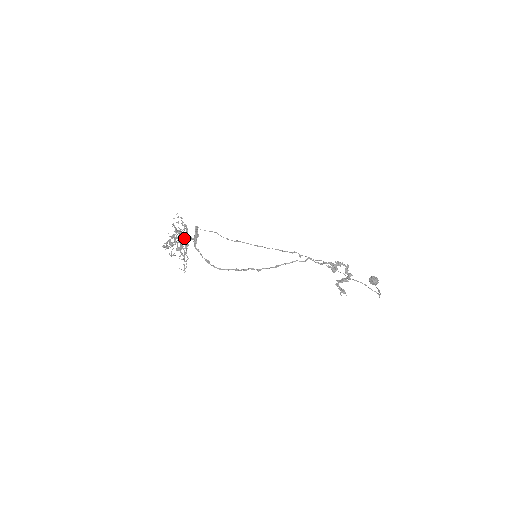
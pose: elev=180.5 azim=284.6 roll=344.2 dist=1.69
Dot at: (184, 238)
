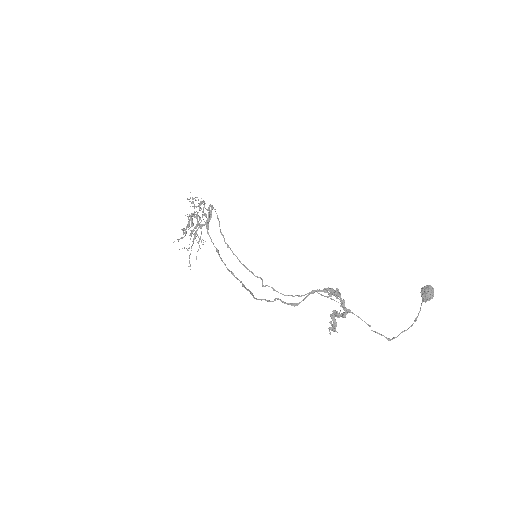
Dot at: (196, 224)
